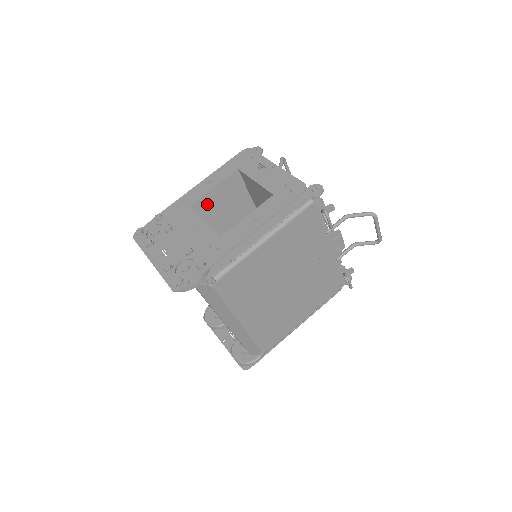
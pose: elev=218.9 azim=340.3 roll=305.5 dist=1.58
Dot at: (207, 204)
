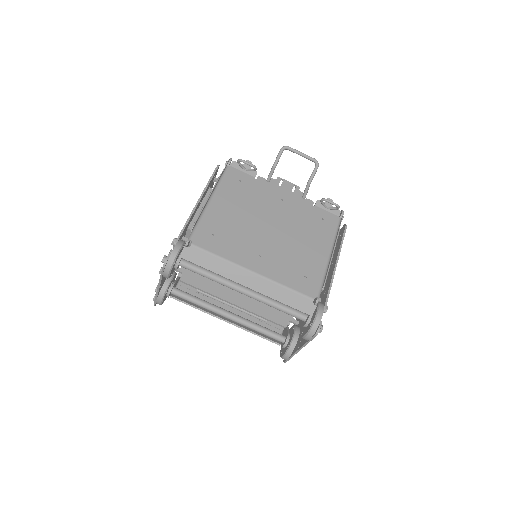
Dot at: occluded
